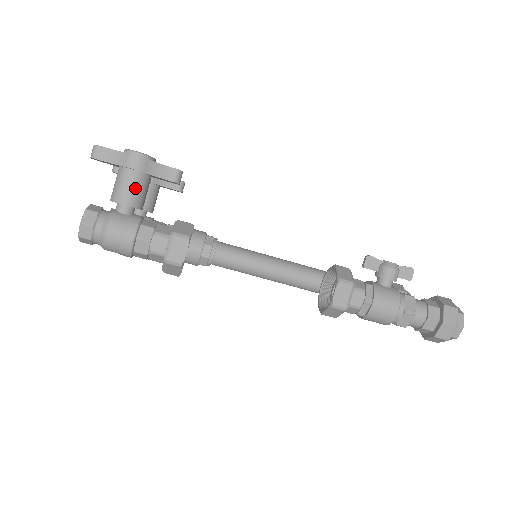
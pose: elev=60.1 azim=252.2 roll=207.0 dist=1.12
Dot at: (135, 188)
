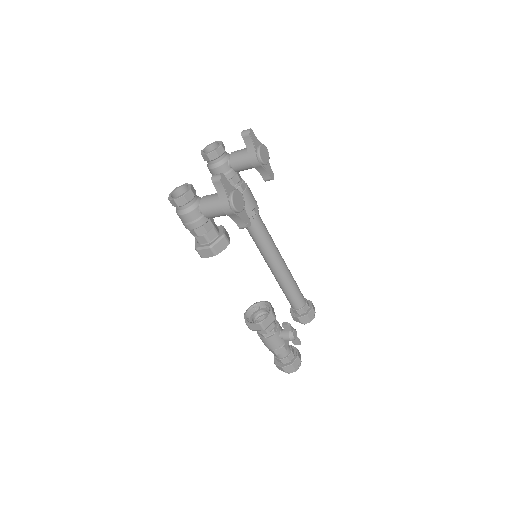
Dot at: (216, 215)
